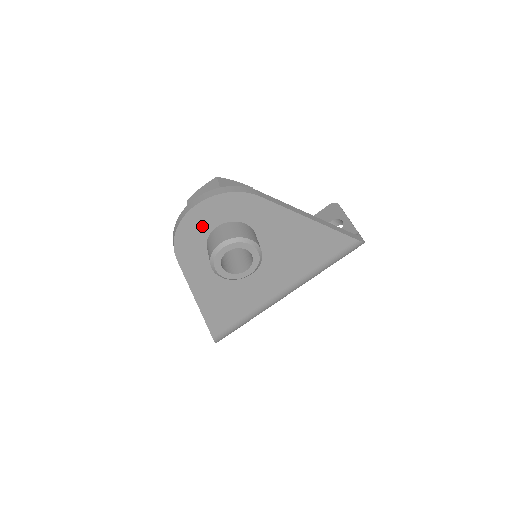
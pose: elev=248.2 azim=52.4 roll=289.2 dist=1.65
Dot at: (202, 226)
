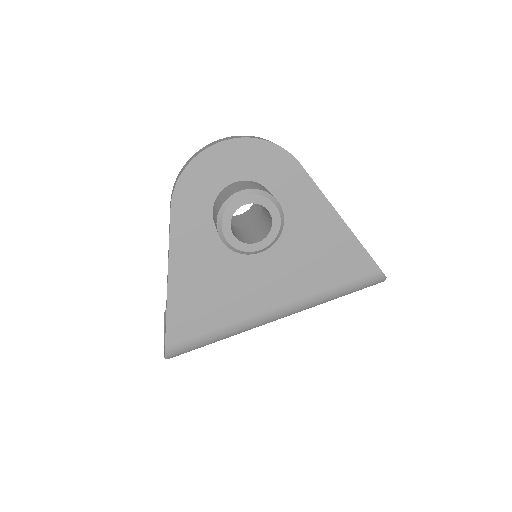
Dot at: (220, 173)
